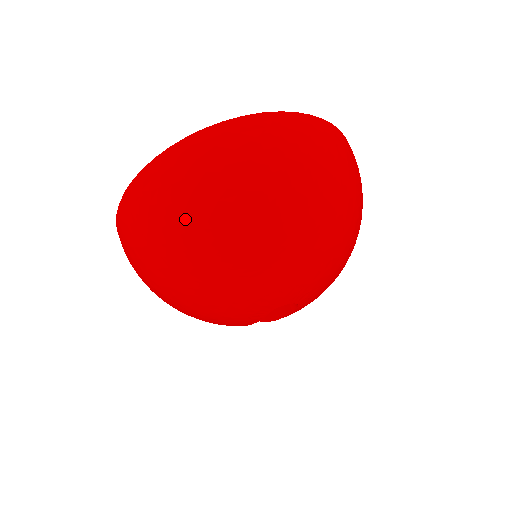
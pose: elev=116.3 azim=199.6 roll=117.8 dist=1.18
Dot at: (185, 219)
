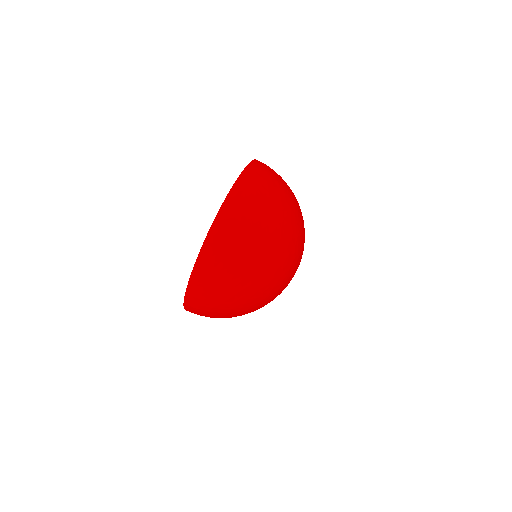
Dot at: (272, 207)
